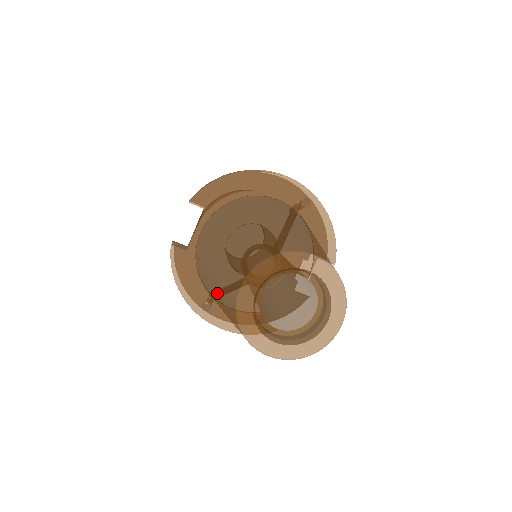
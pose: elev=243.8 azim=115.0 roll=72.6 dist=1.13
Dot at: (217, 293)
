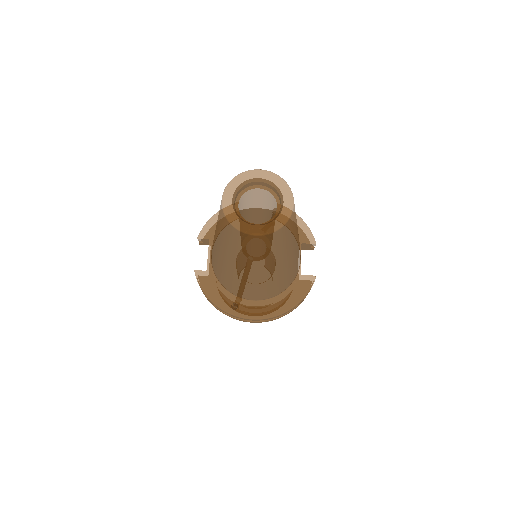
Dot at: (222, 244)
